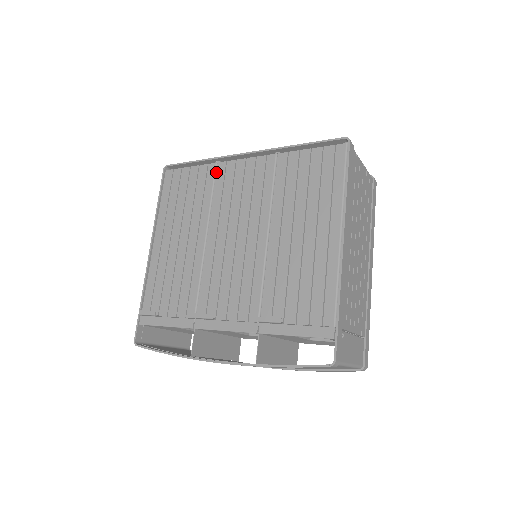
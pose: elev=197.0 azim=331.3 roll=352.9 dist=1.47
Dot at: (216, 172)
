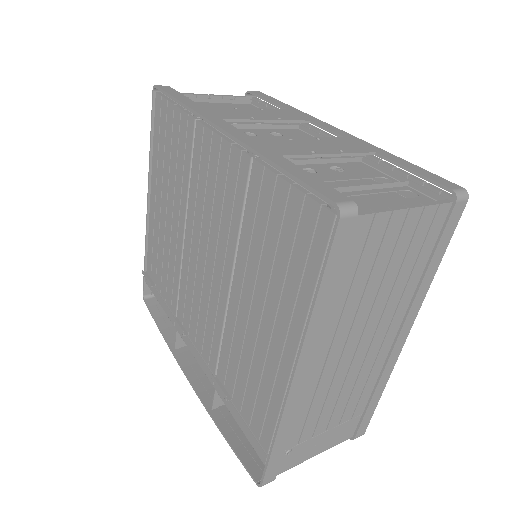
Dot at: (194, 136)
